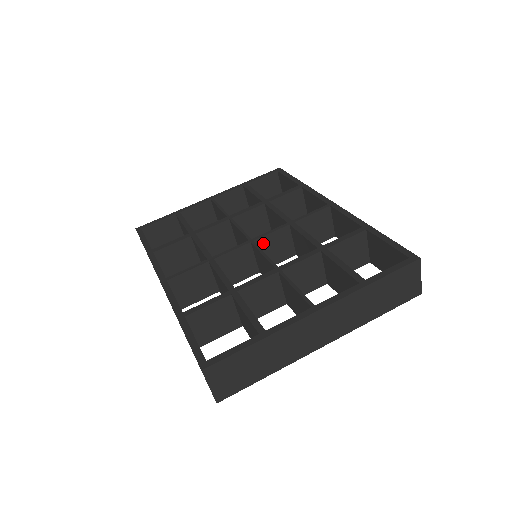
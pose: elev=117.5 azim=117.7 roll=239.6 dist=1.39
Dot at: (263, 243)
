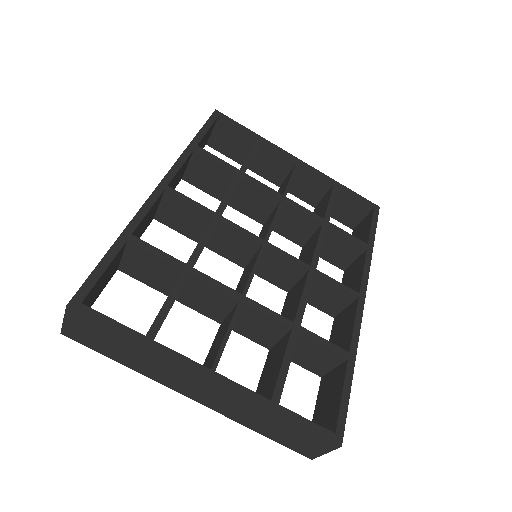
Dot at: (272, 255)
